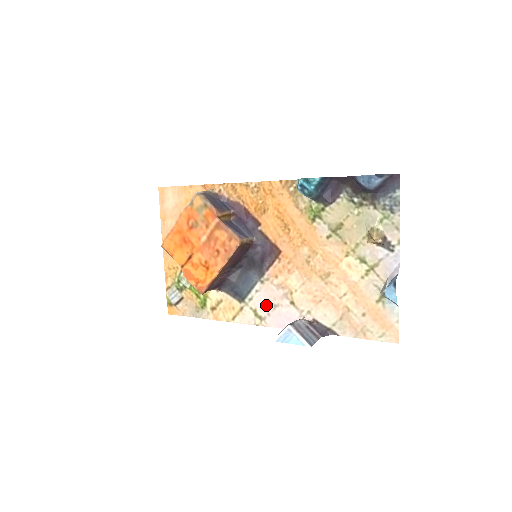
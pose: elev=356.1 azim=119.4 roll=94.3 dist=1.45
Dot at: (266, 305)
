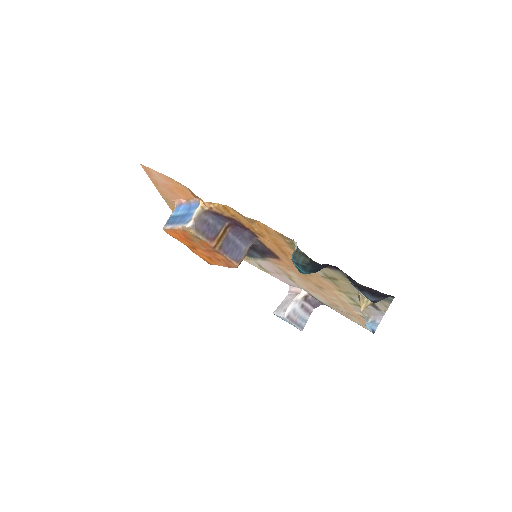
Dot at: (269, 268)
